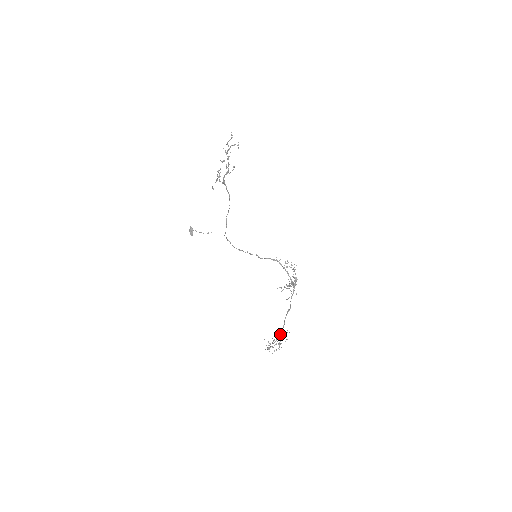
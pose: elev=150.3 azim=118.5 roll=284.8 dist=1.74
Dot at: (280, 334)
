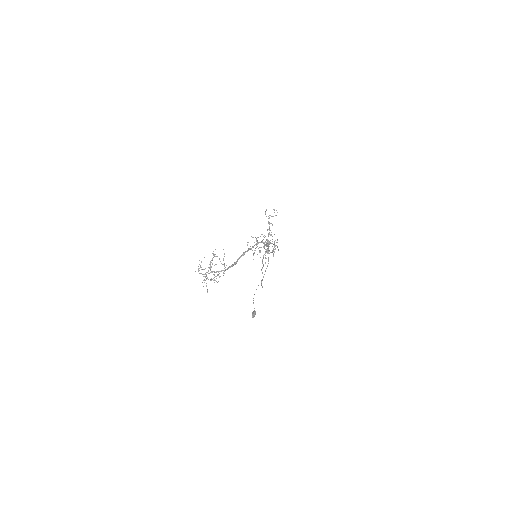
Dot at: (224, 271)
